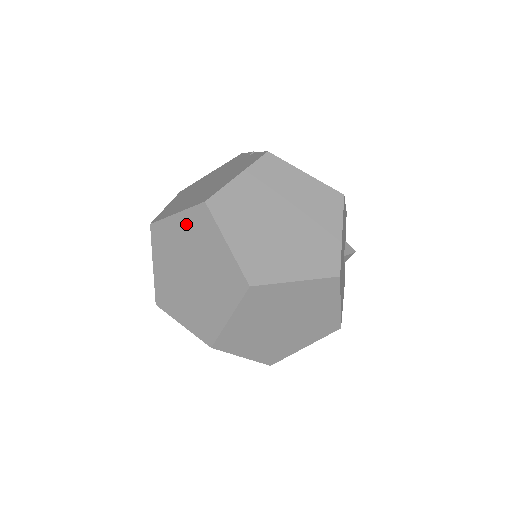
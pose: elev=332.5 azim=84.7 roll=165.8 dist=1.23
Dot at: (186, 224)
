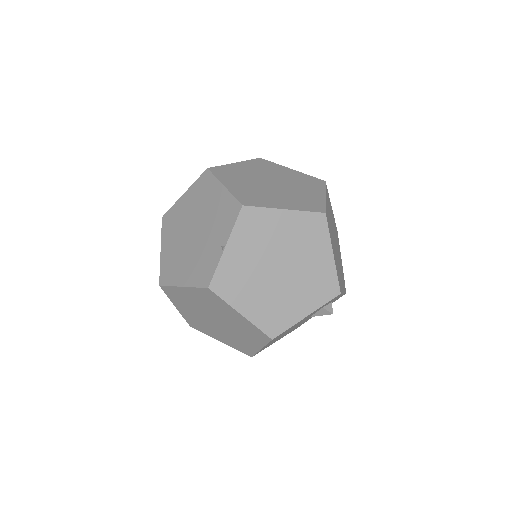
Dot at: occluded
